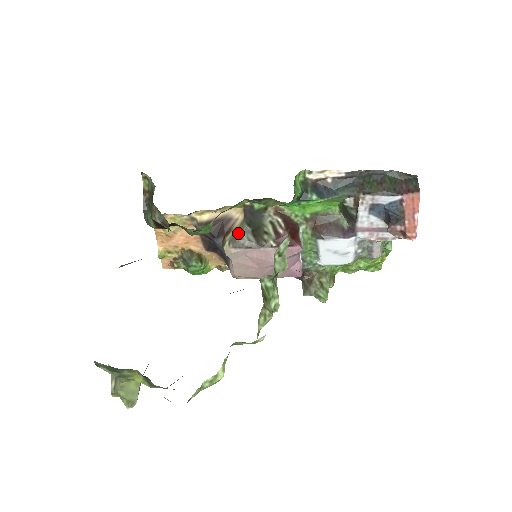
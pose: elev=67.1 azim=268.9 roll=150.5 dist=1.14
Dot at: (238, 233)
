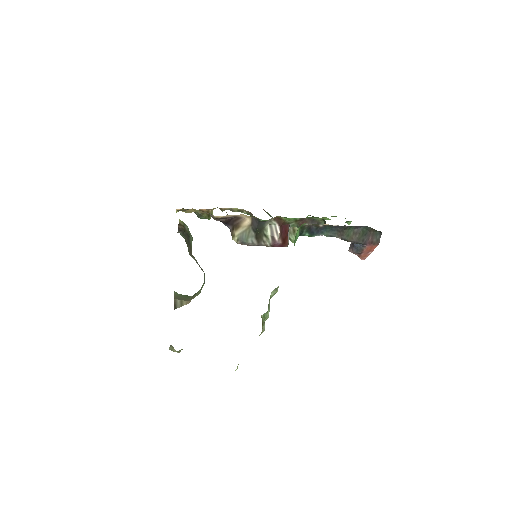
Dot at: (245, 236)
